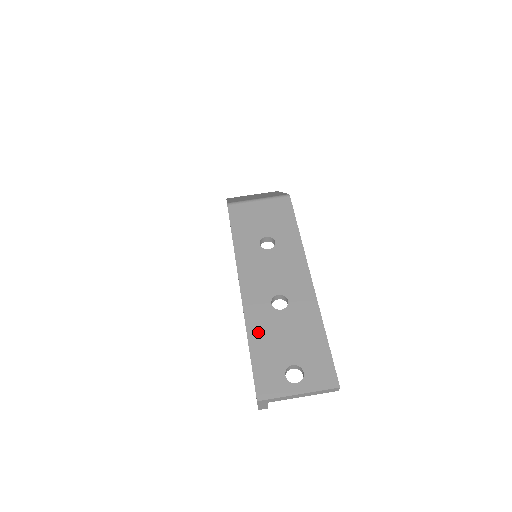
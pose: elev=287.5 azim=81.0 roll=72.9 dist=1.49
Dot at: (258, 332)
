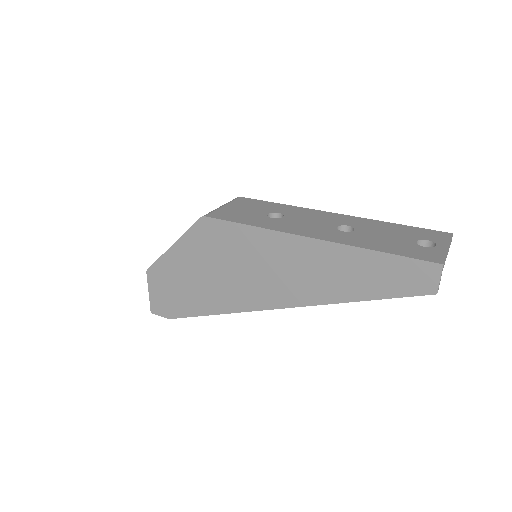
Dot at: (368, 244)
